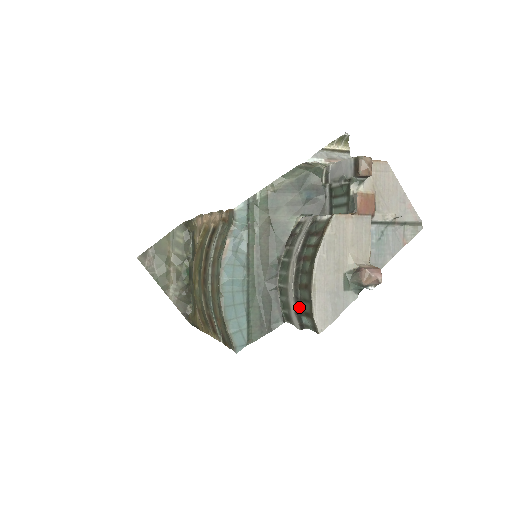
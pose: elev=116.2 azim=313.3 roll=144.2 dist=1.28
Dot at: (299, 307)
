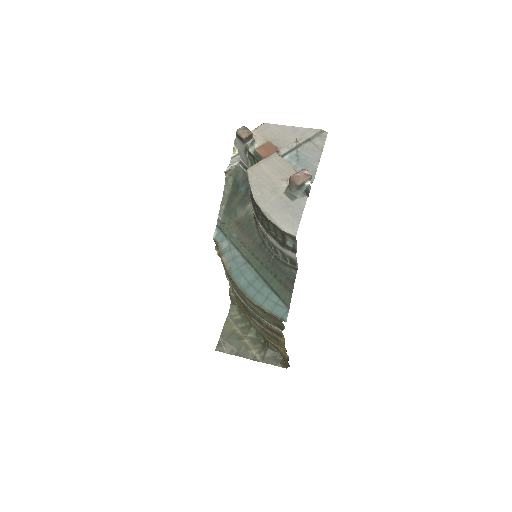
Dot at: (281, 241)
